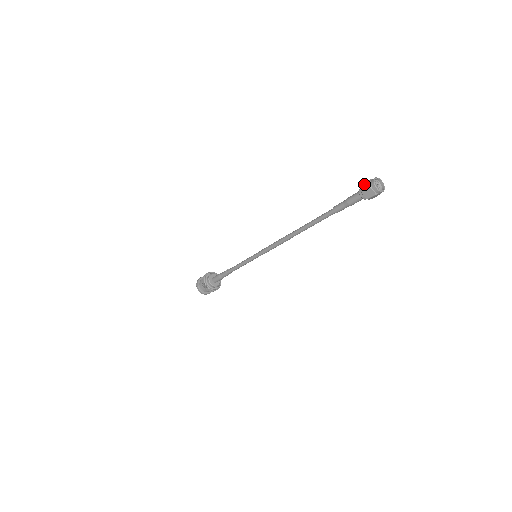
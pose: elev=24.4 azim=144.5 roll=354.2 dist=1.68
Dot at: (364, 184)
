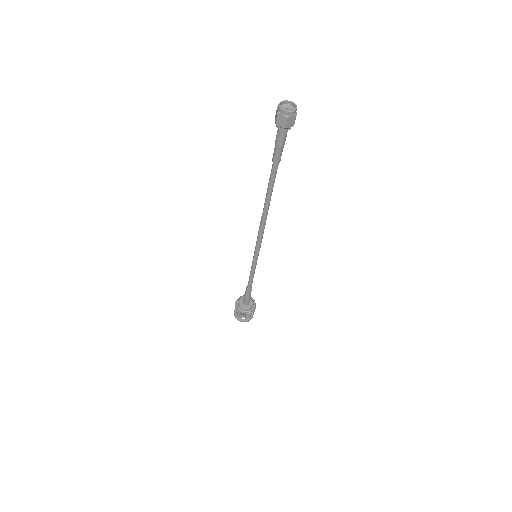
Dot at: occluded
